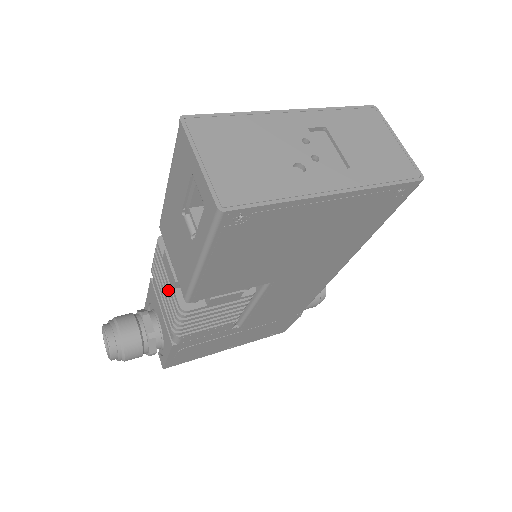
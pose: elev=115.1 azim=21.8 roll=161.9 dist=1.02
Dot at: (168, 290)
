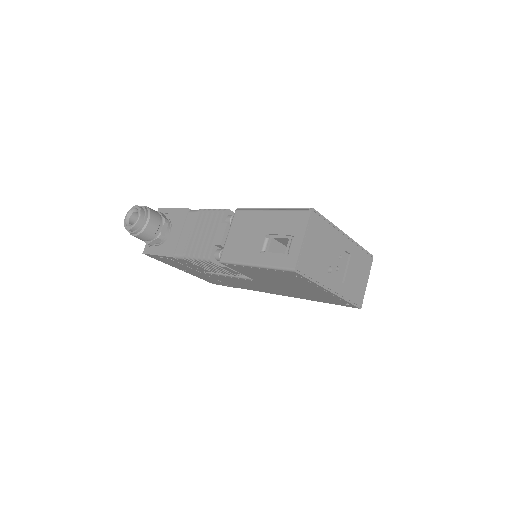
Dot at: (206, 238)
